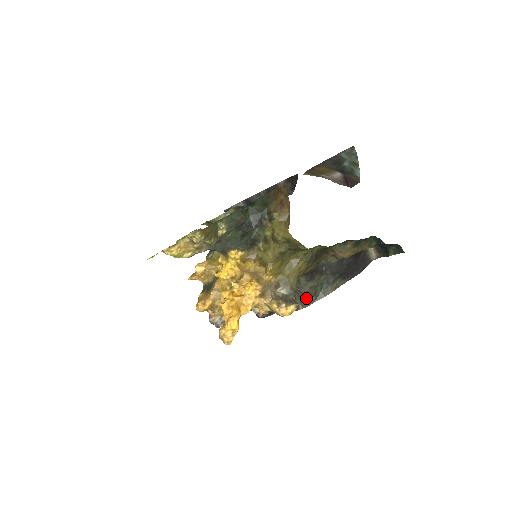
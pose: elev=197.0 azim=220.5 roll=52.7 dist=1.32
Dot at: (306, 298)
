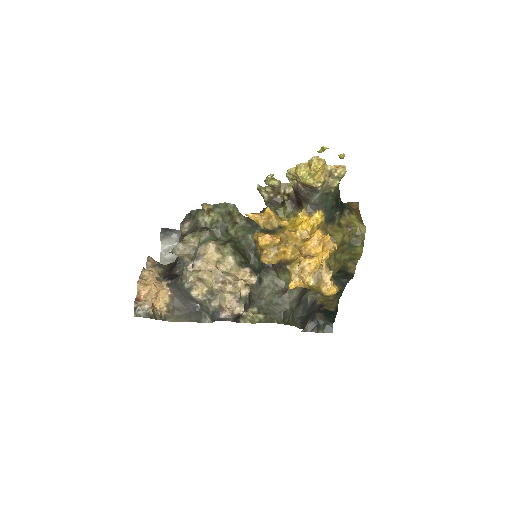
Dot at: (283, 316)
